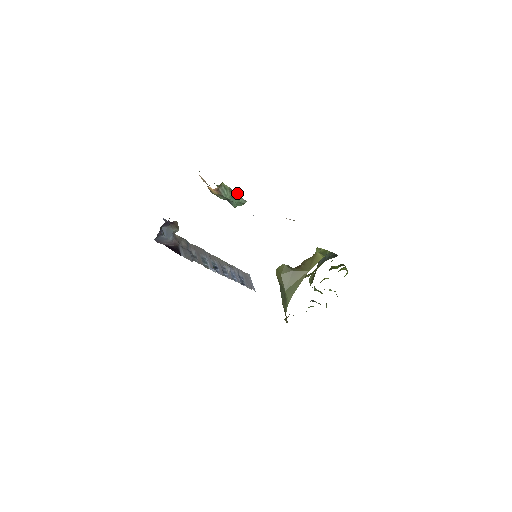
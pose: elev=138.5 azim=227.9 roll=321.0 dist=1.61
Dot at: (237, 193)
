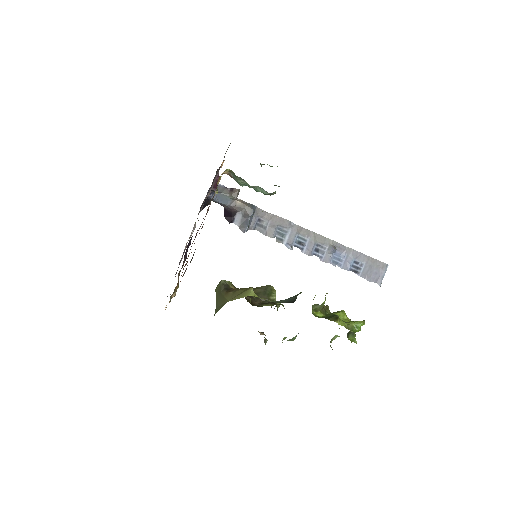
Dot at: (247, 183)
